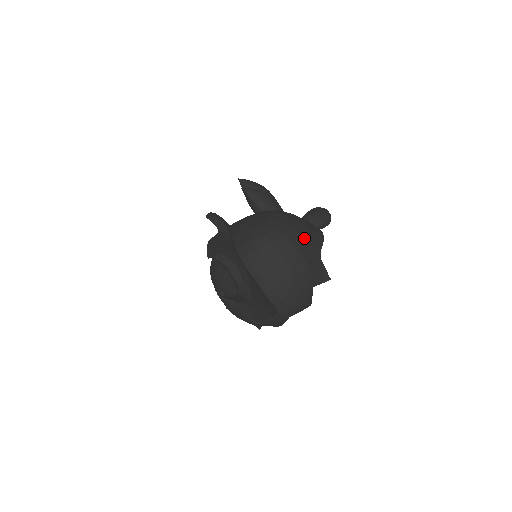
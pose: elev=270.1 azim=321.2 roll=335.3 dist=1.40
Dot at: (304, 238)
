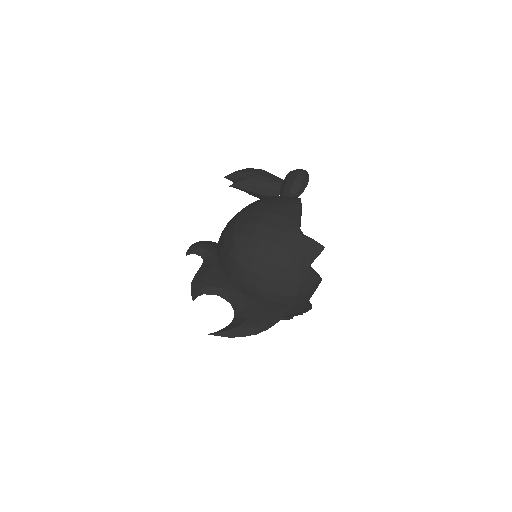
Dot at: (273, 226)
